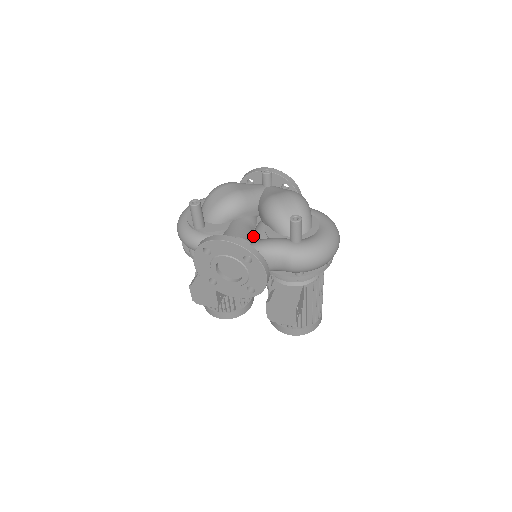
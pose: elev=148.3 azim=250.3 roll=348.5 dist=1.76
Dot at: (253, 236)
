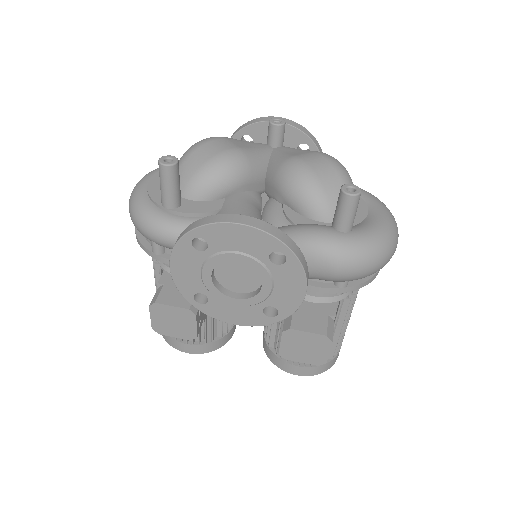
Dot at: occluded
